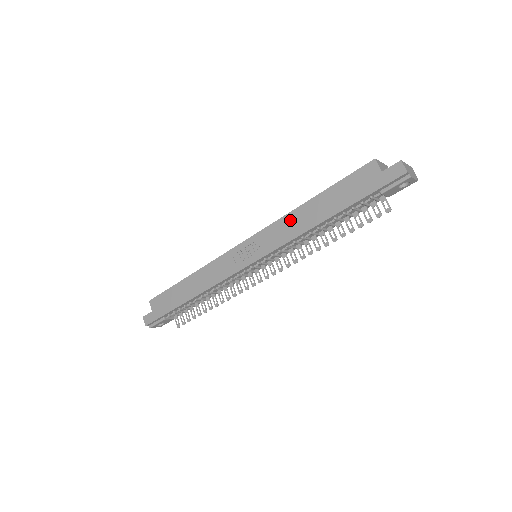
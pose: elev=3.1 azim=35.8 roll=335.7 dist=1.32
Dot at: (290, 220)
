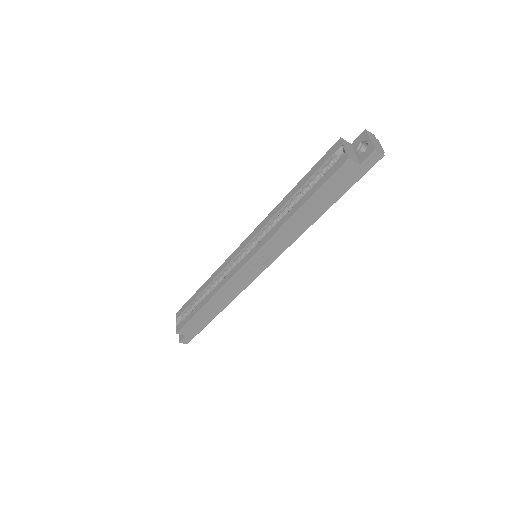
Dot at: (286, 230)
